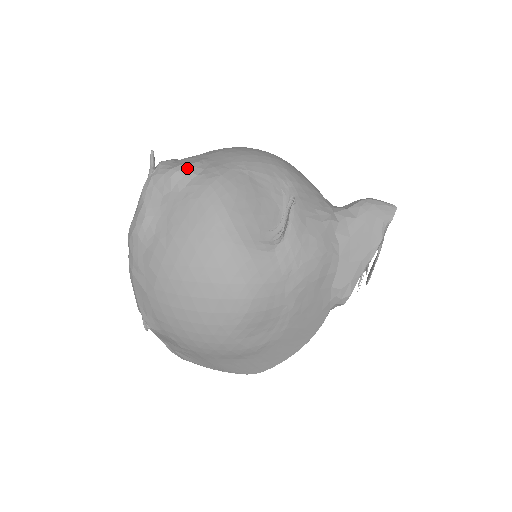
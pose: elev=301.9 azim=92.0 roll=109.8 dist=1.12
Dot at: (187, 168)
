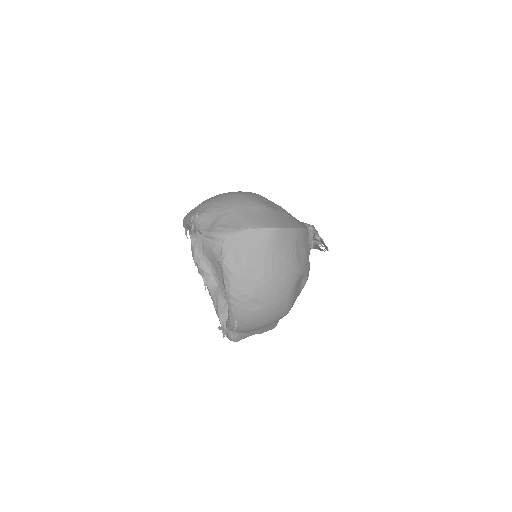
Dot at: occluded
